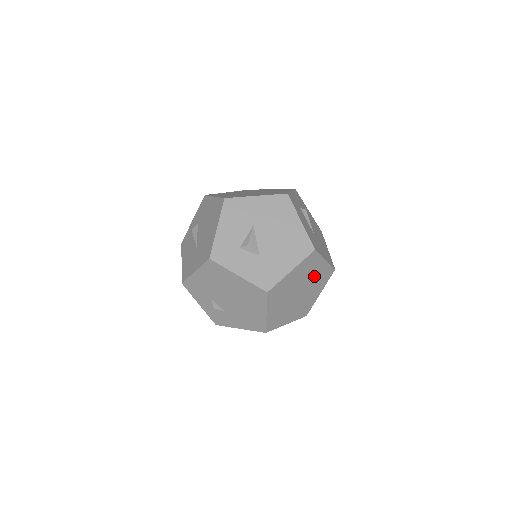
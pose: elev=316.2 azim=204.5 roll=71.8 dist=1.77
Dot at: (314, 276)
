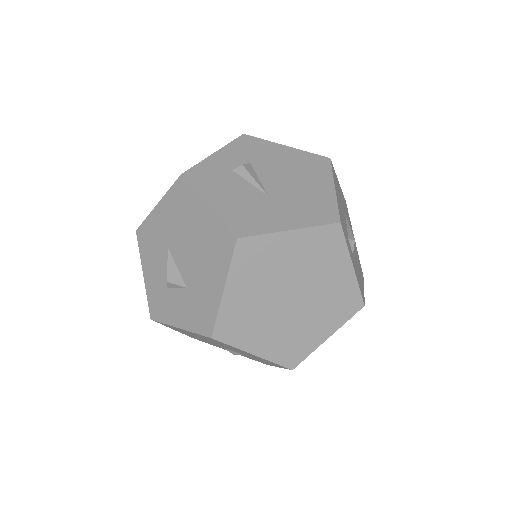
Dot at: (296, 261)
